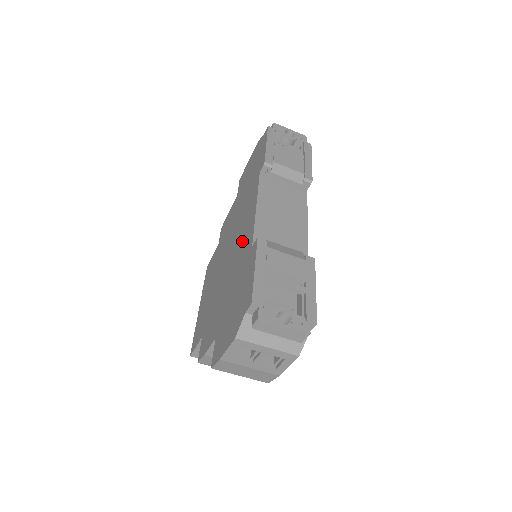
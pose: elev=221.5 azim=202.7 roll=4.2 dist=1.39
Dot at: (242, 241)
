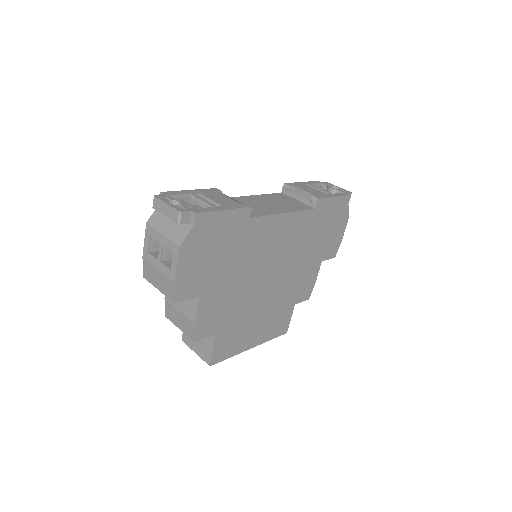
Dot at: occluded
